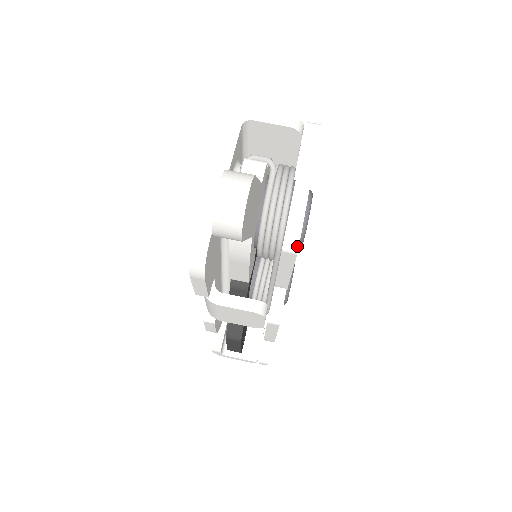
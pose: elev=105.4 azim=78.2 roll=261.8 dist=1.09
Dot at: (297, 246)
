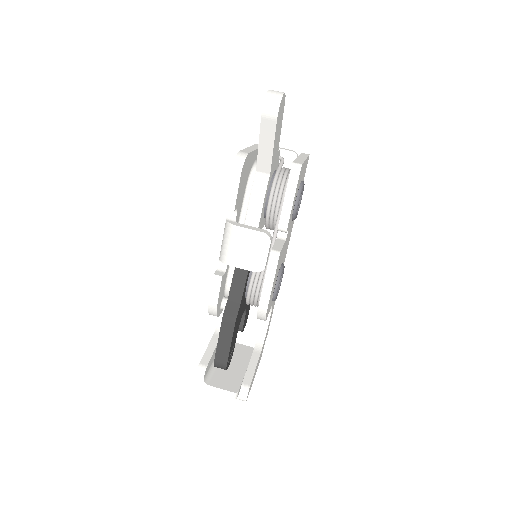
Dot at: (301, 164)
